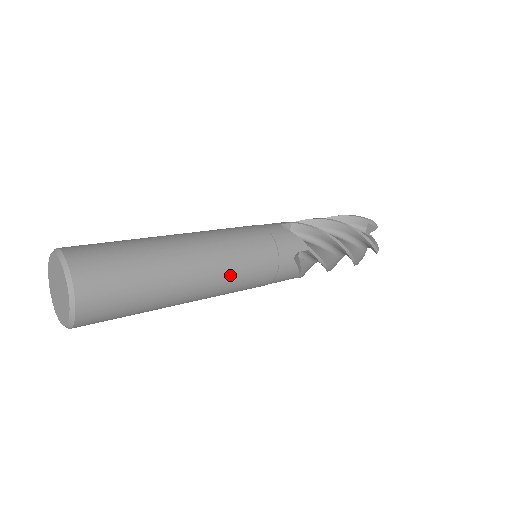
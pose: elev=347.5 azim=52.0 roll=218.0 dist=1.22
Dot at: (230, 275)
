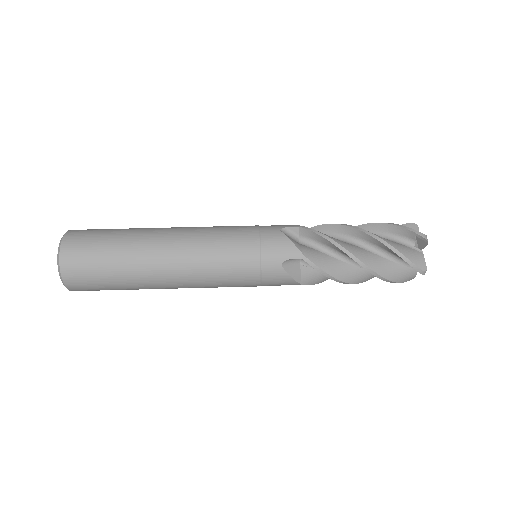
Dot at: (201, 272)
